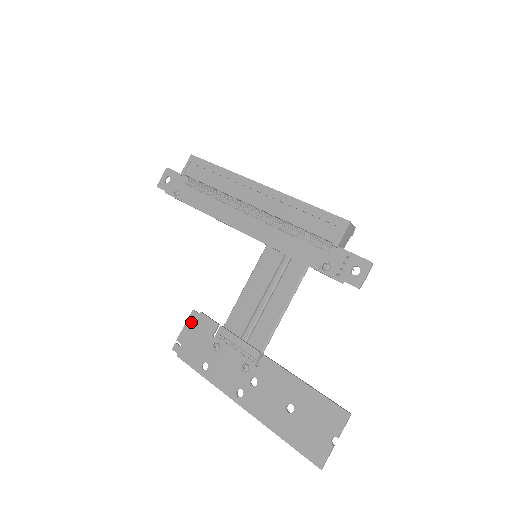
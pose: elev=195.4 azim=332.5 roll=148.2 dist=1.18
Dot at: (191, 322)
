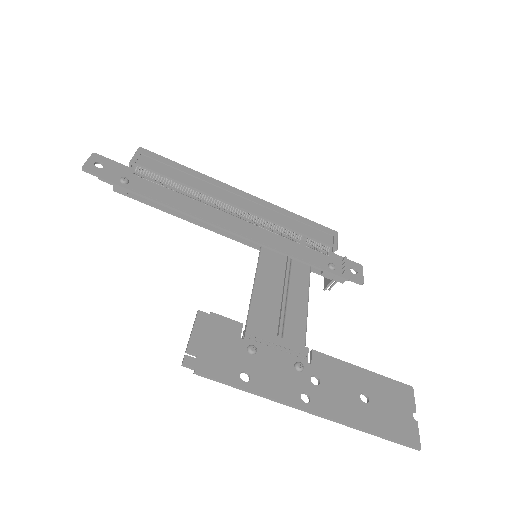
Dot at: (202, 325)
